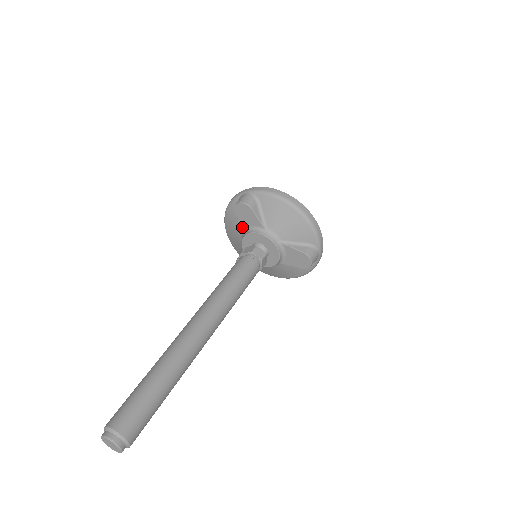
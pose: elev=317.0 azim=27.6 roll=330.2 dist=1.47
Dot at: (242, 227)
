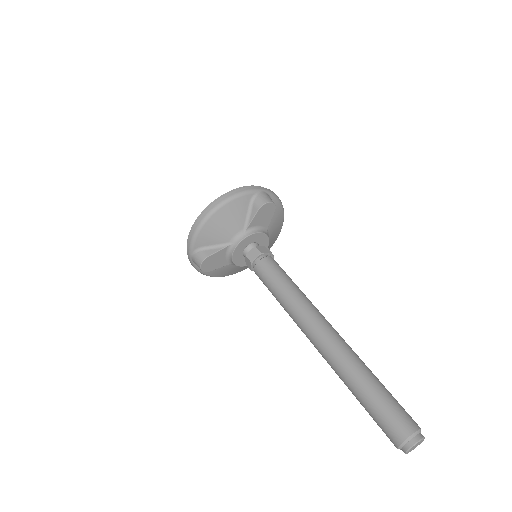
Dot at: (250, 224)
